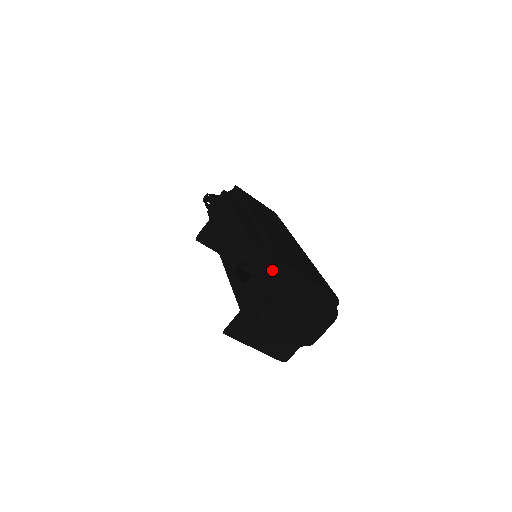
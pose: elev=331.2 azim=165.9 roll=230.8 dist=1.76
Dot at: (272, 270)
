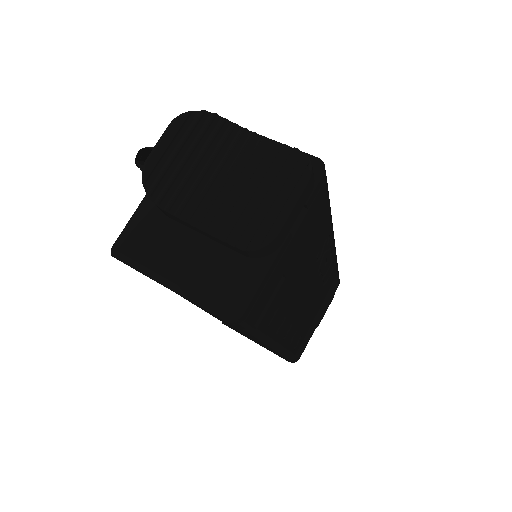
Dot at: occluded
